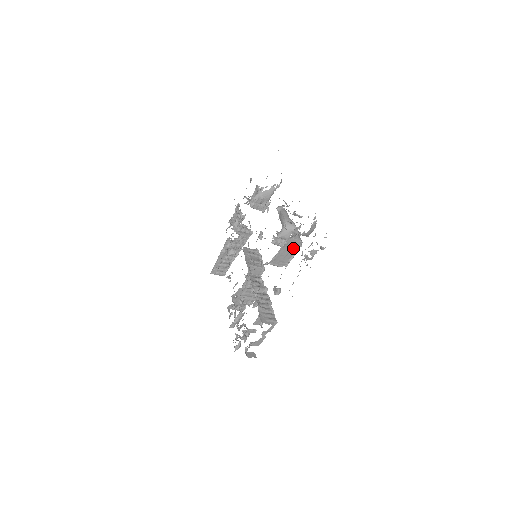
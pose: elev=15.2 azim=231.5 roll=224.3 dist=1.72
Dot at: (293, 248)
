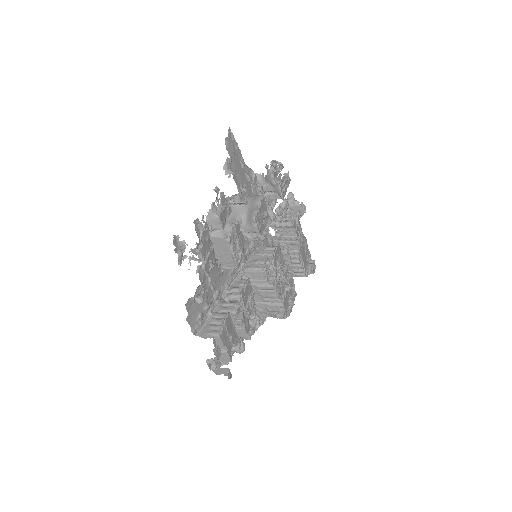
Dot at: (223, 246)
